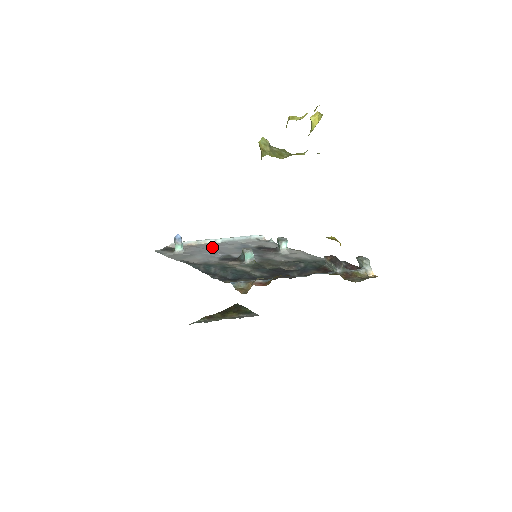
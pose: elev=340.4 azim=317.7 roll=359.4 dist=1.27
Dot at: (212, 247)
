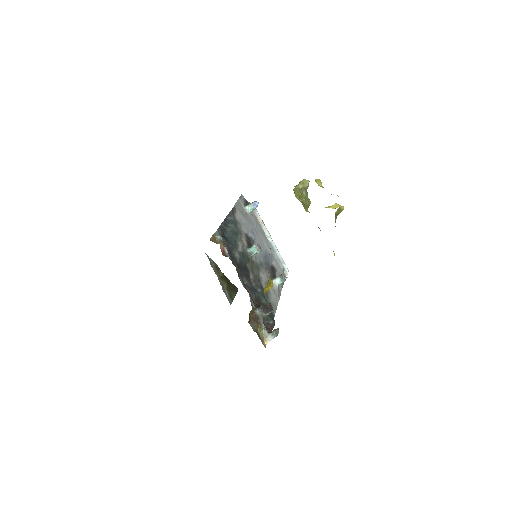
Dot at: (260, 233)
